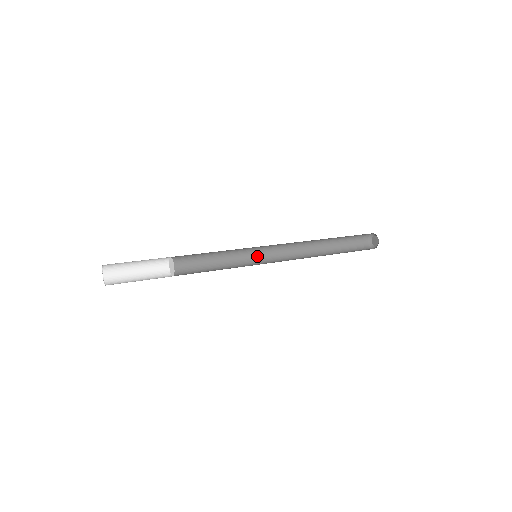
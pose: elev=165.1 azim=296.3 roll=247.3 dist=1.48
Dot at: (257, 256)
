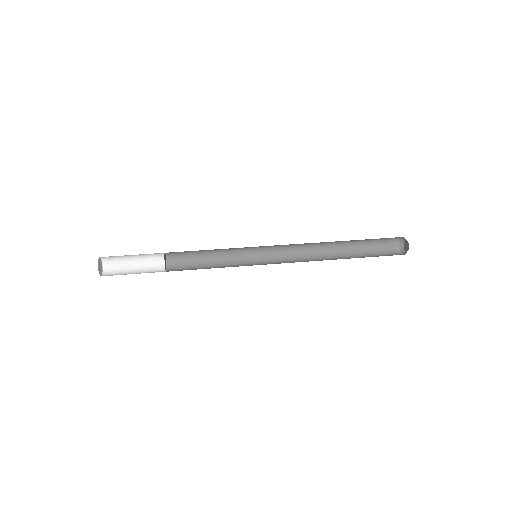
Dot at: (261, 261)
